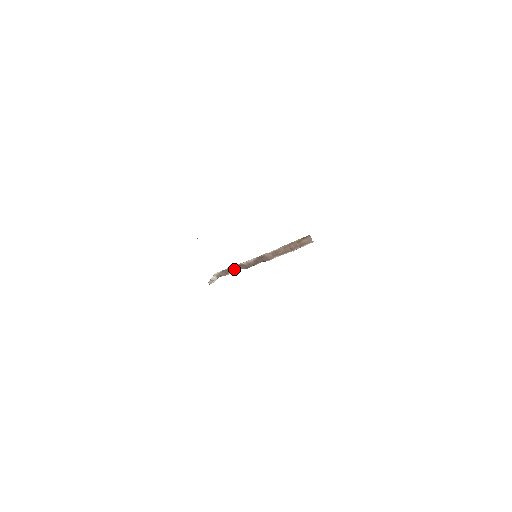
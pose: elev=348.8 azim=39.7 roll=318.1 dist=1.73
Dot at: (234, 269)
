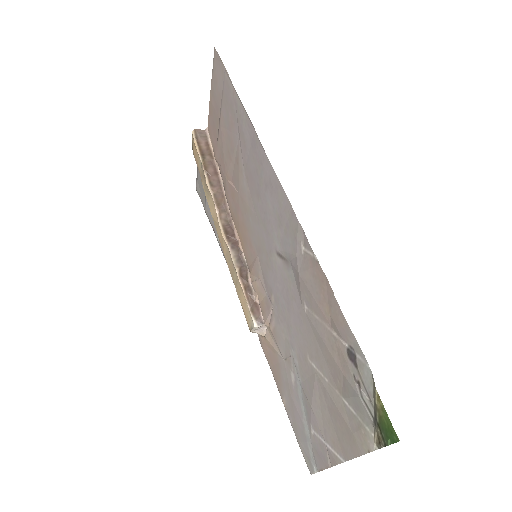
Dot at: (249, 291)
